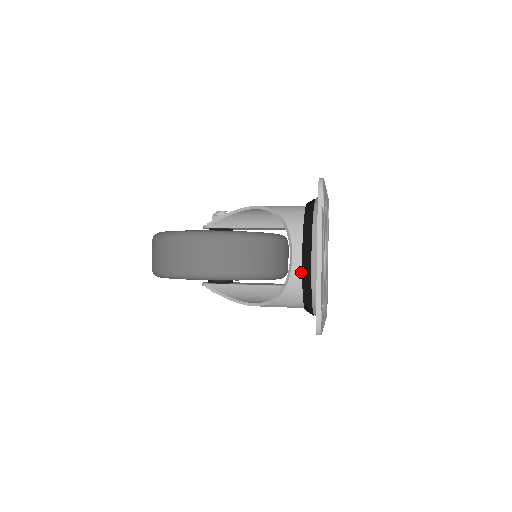
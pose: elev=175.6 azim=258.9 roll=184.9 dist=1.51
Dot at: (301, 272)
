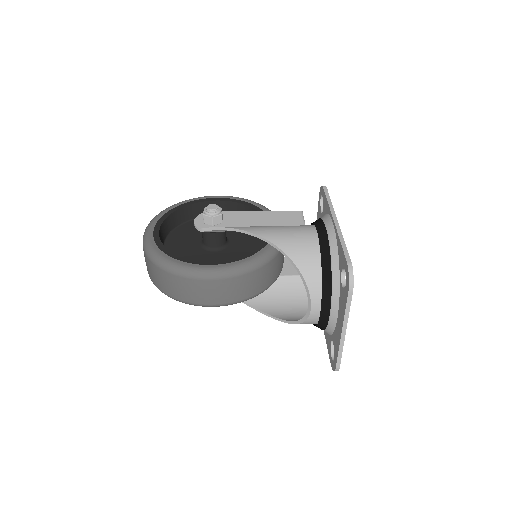
Dot at: (318, 317)
